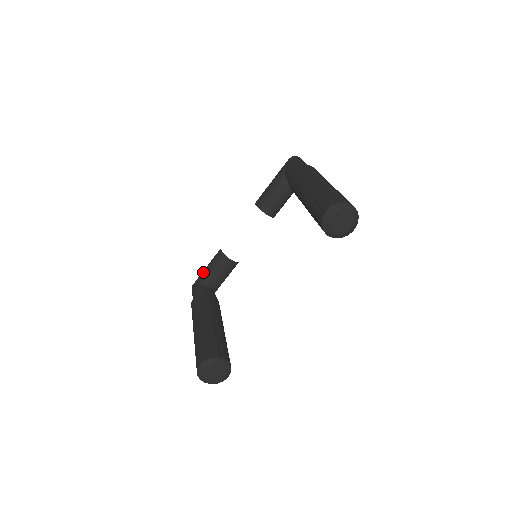
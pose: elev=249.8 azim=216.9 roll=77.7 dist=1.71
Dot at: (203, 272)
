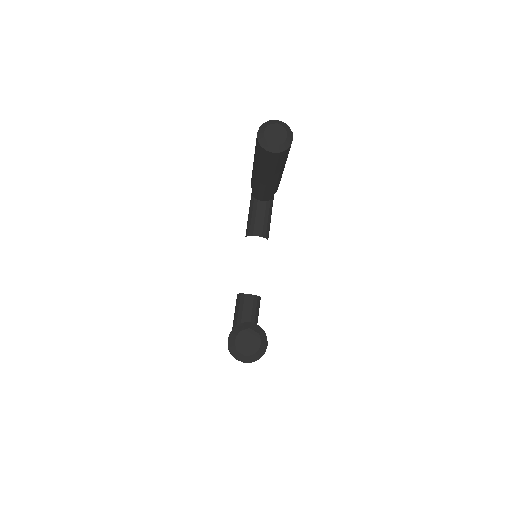
Dot at: occluded
